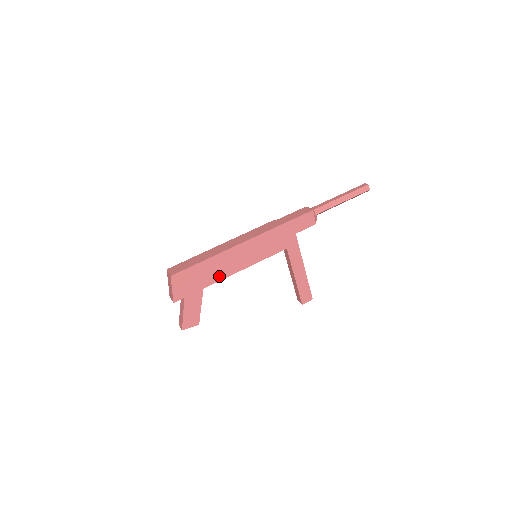
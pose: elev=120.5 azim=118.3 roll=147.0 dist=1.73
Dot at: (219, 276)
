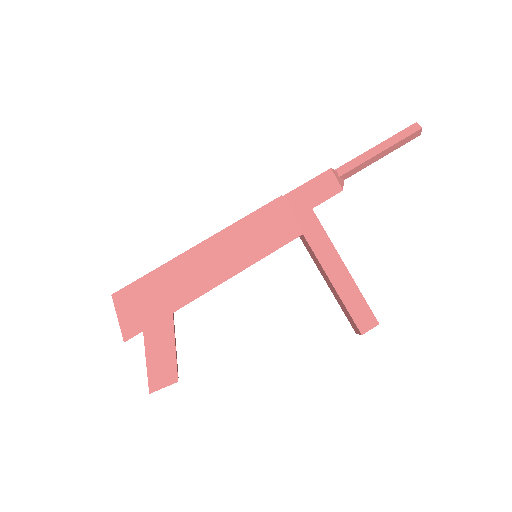
Dot at: (194, 290)
